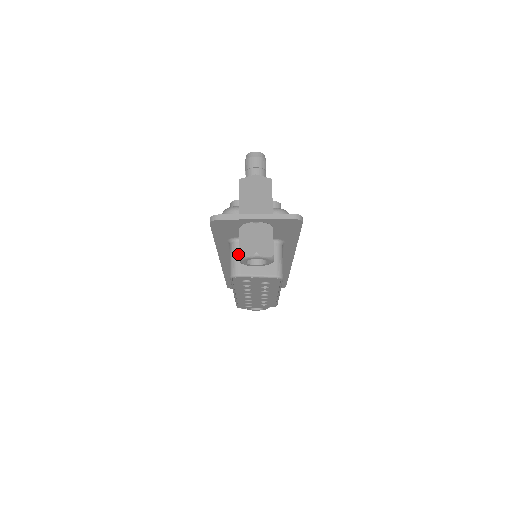
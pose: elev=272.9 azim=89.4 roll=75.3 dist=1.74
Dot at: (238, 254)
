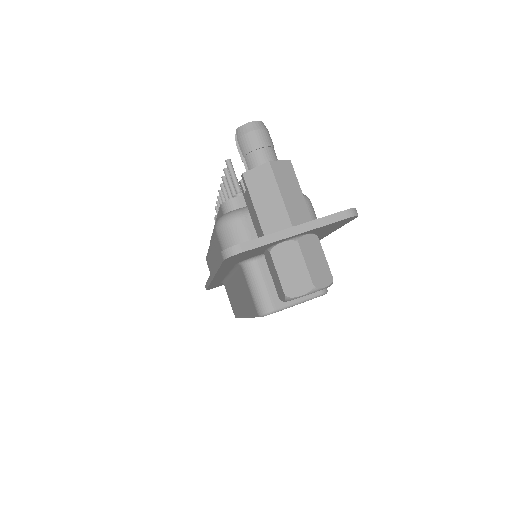
Dot at: (262, 281)
